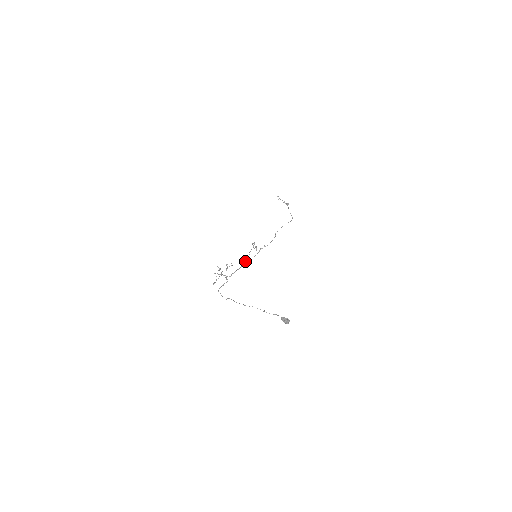
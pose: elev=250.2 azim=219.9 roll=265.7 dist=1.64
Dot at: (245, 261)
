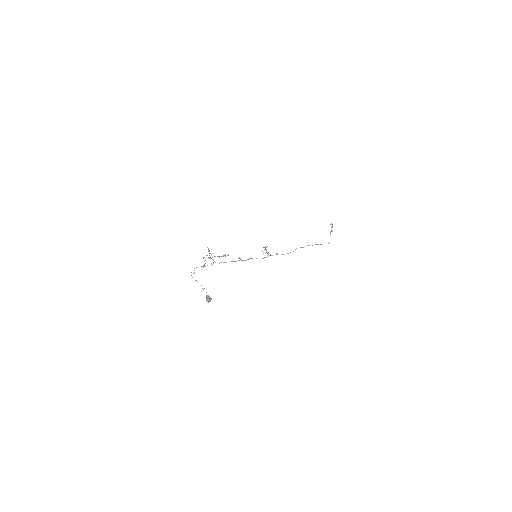
Dot at: (247, 259)
